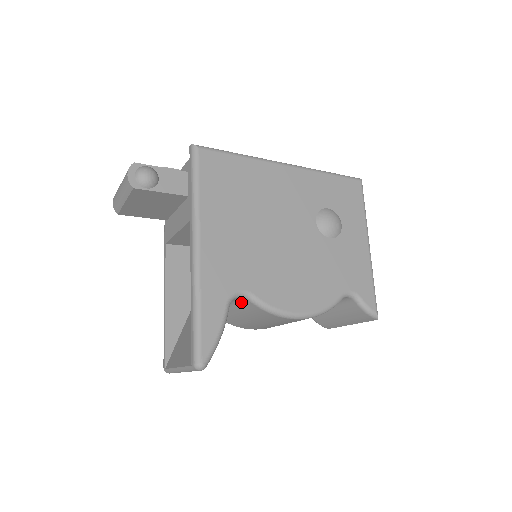
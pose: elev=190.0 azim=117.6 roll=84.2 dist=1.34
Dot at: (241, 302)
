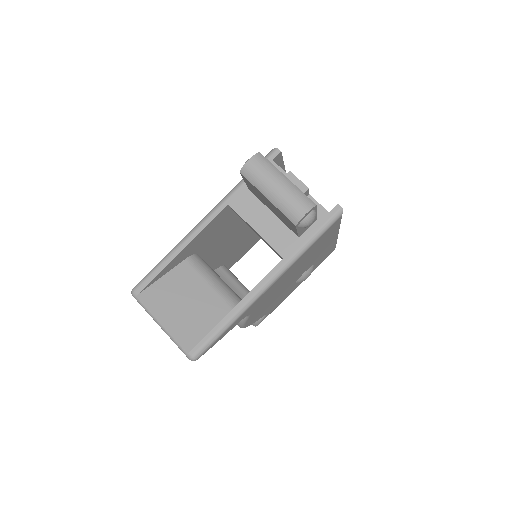
Dot at: occluded
